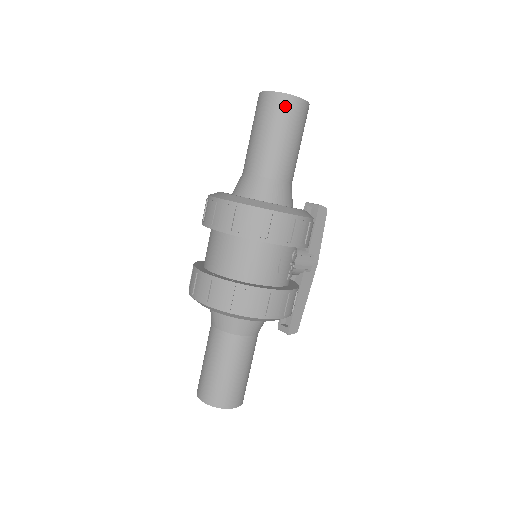
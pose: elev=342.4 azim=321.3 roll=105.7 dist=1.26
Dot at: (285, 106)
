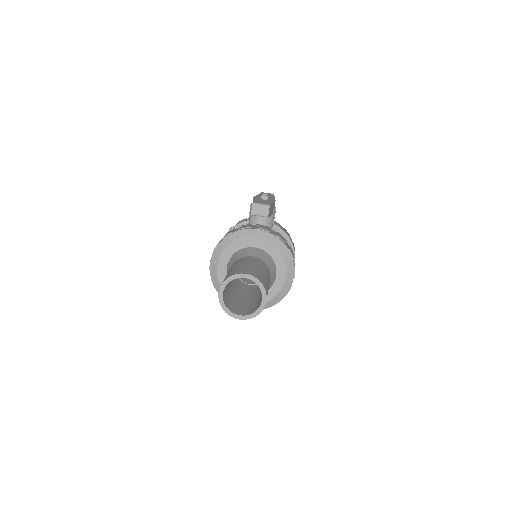
Dot at: occluded
